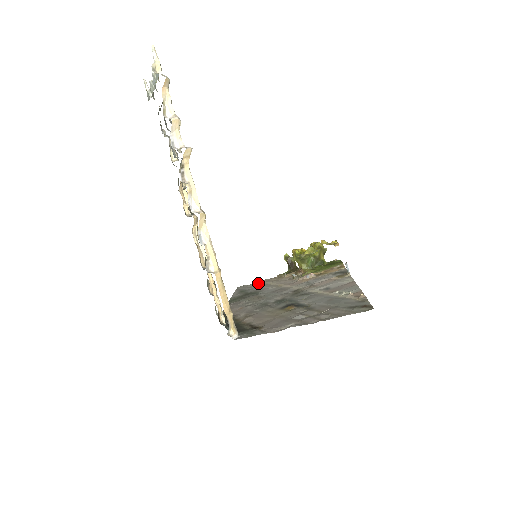
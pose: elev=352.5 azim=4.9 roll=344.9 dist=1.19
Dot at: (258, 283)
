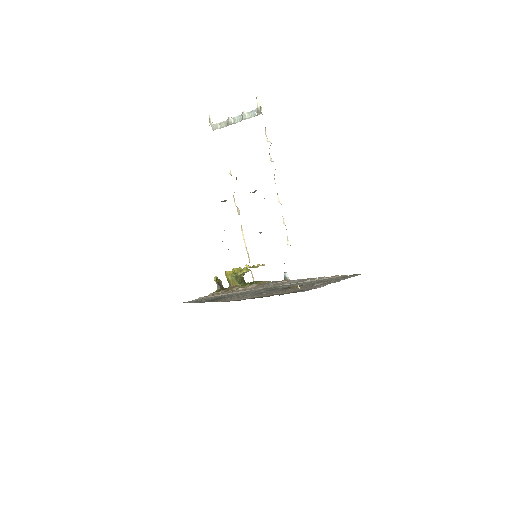
Dot at: (200, 298)
